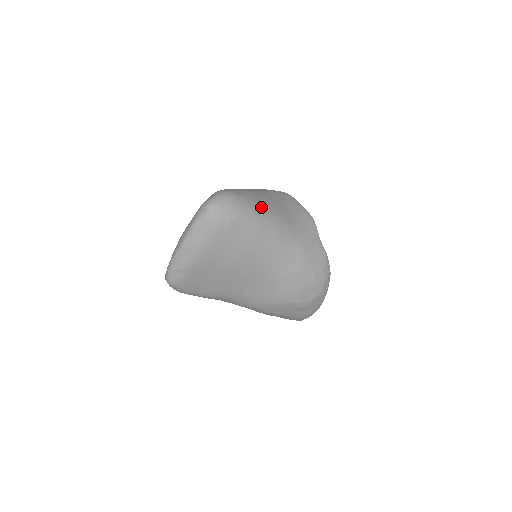
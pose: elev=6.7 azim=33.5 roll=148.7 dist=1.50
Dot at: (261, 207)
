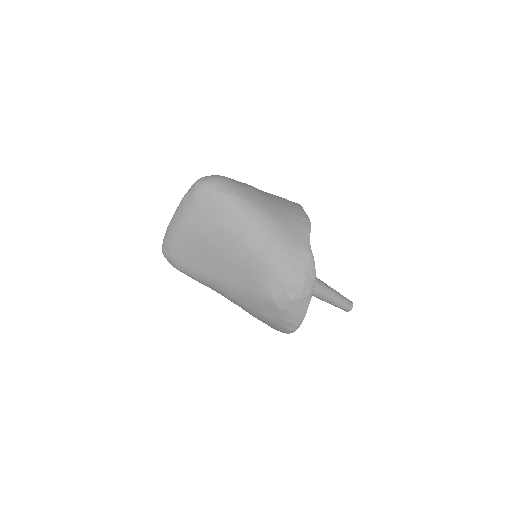
Dot at: (249, 194)
